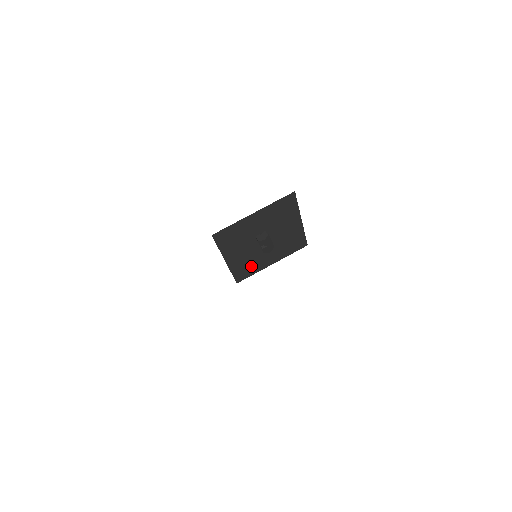
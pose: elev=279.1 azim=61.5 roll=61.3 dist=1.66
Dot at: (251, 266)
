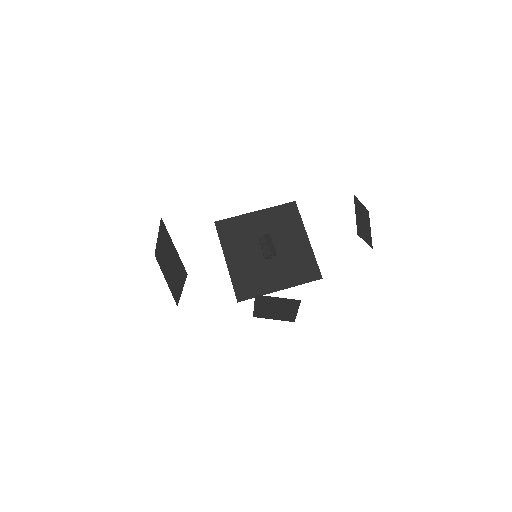
Dot at: (255, 282)
